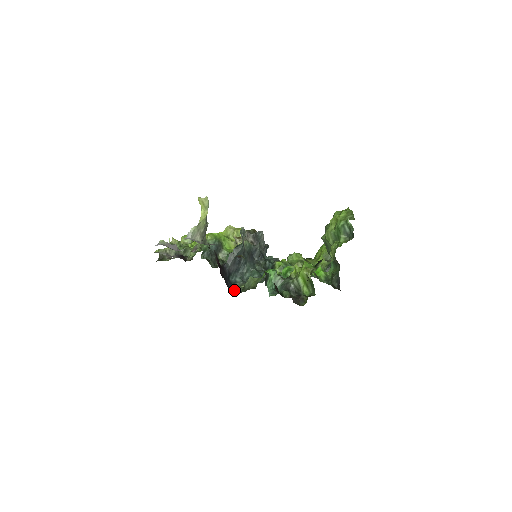
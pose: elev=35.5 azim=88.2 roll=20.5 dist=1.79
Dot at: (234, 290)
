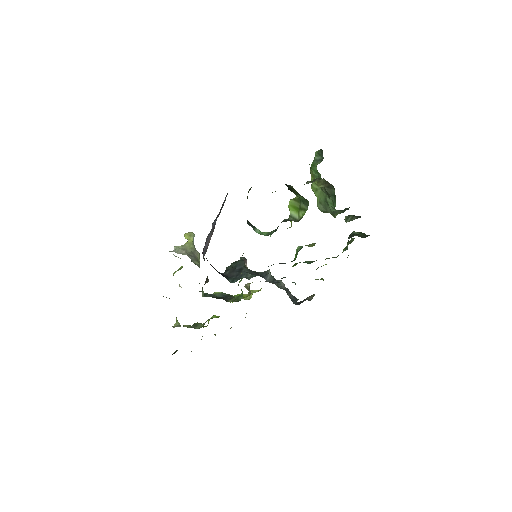
Dot at: occluded
